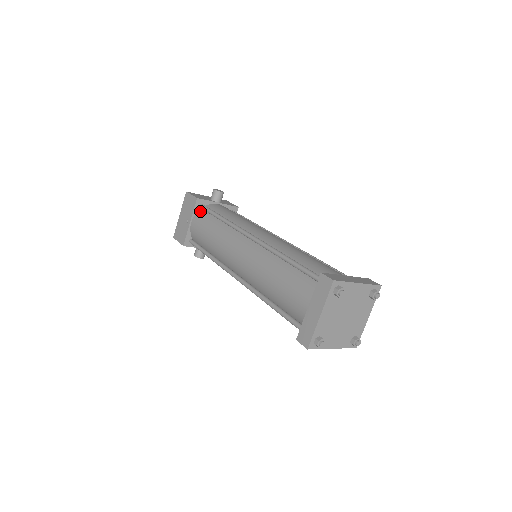
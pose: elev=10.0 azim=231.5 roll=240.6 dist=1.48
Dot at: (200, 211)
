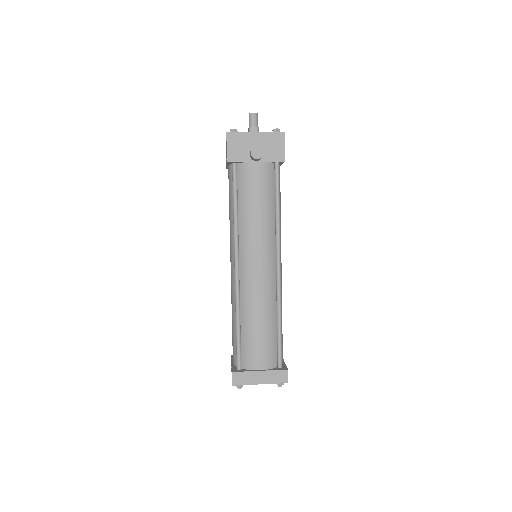
Dot at: occluded
